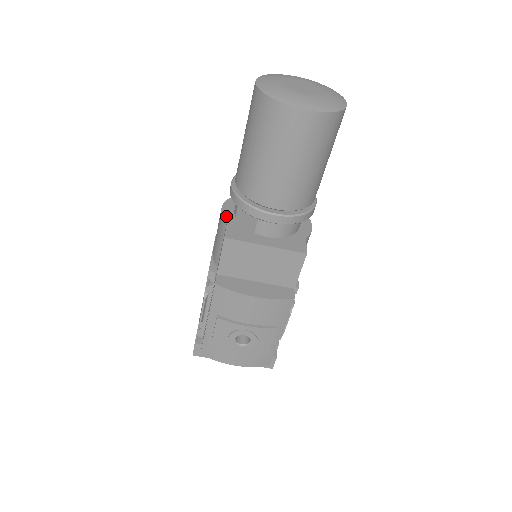
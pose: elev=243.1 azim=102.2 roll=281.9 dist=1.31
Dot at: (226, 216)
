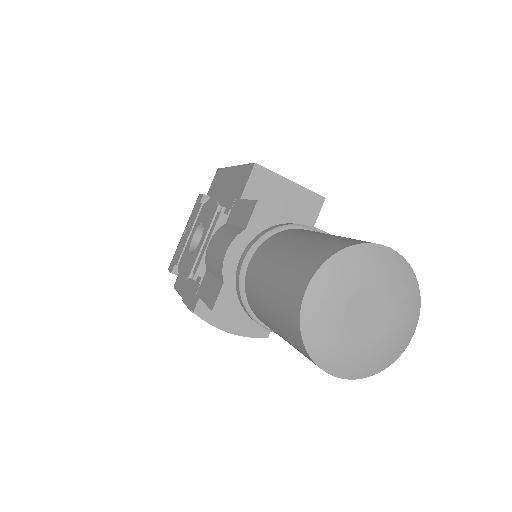
Dot at: (227, 270)
